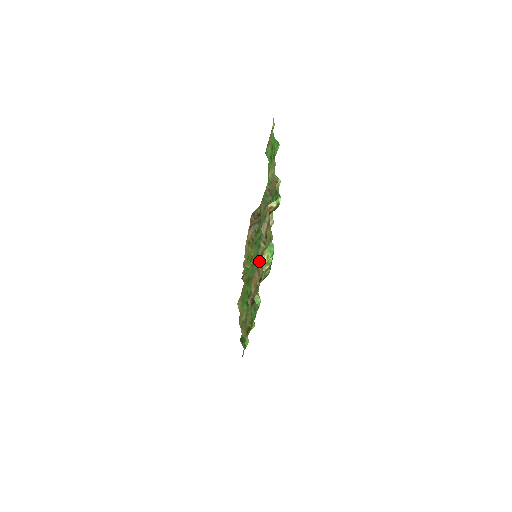
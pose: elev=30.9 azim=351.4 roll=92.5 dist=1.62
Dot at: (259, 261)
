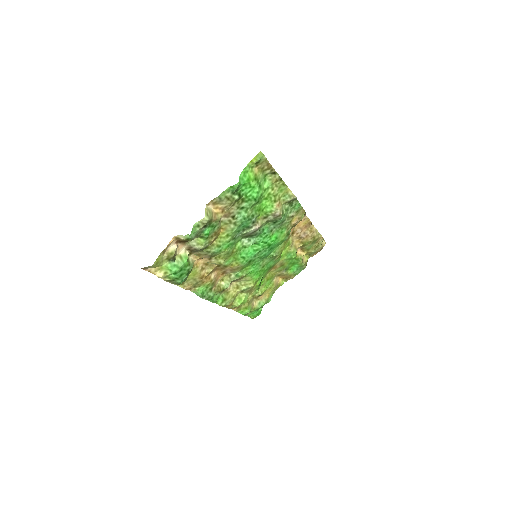
Dot at: (204, 267)
